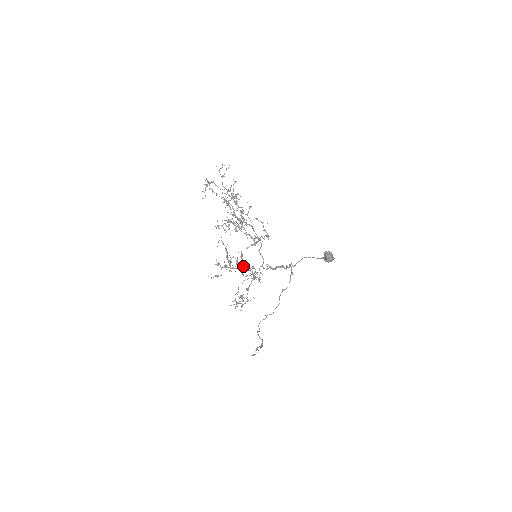
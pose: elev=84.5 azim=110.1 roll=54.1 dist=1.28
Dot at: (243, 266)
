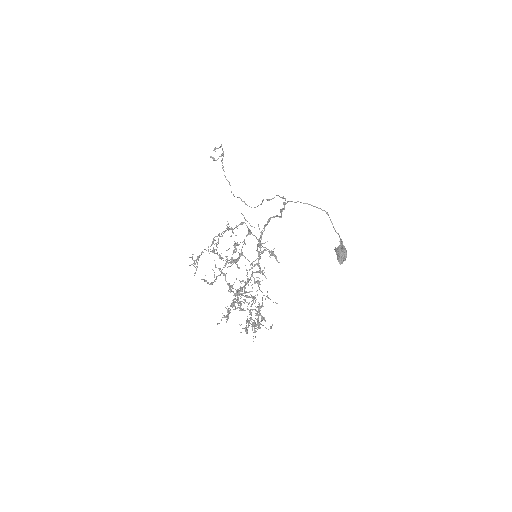
Dot at: occluded
